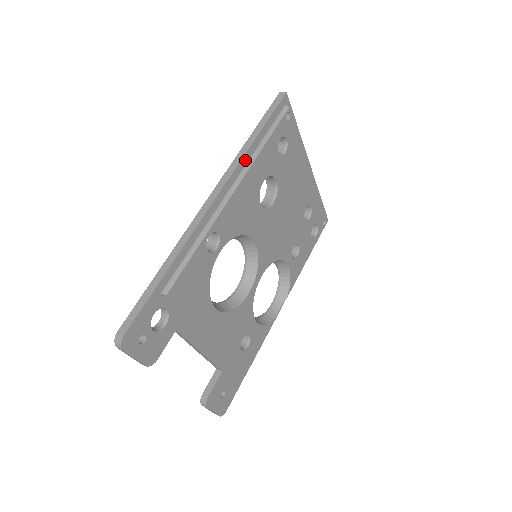
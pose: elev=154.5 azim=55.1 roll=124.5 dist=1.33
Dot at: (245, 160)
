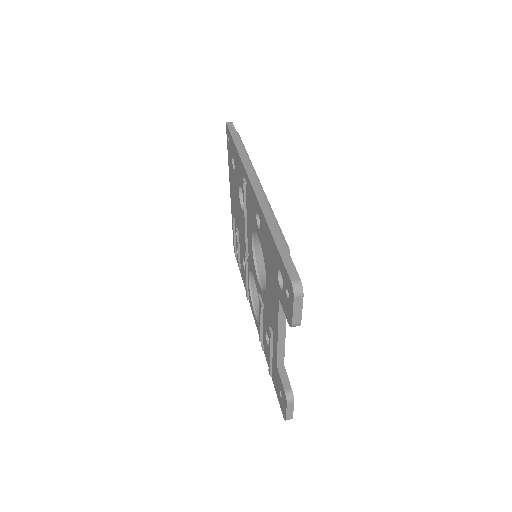
Dot at: occluded
